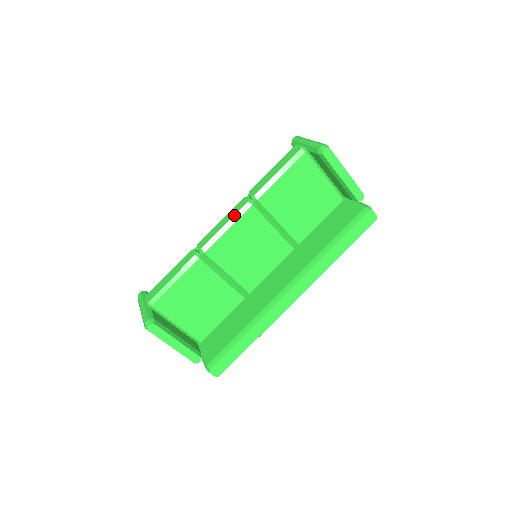
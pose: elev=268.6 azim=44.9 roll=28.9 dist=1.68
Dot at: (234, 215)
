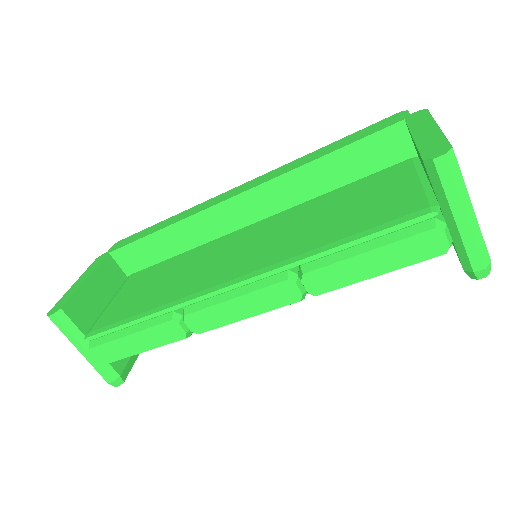
Dot at: occluded
